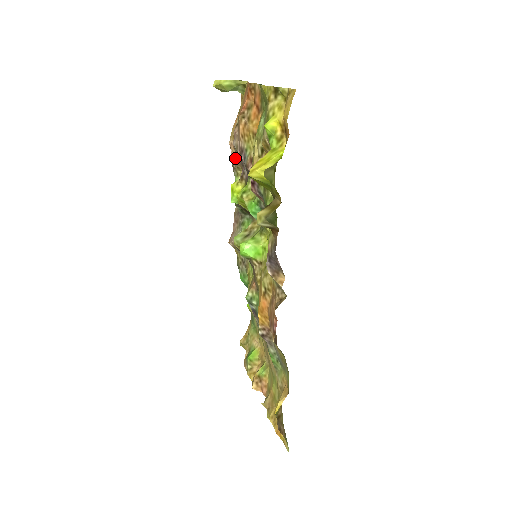
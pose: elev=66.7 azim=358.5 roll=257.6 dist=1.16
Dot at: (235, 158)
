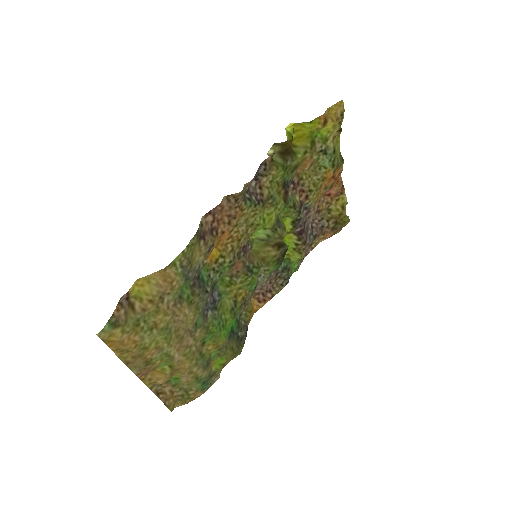
Dot at: (307, 249)
